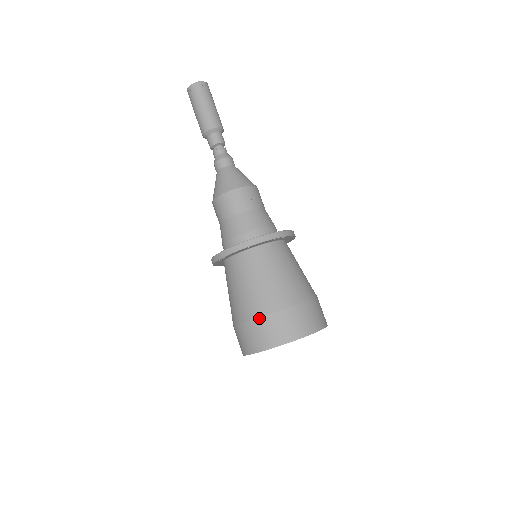
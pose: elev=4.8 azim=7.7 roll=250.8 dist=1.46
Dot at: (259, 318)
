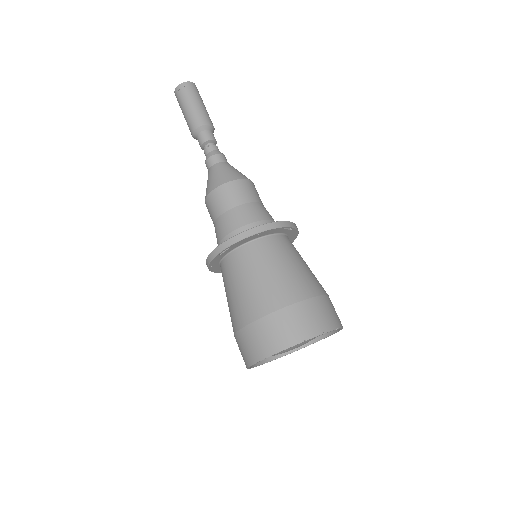
Dot at: (276, 311)
